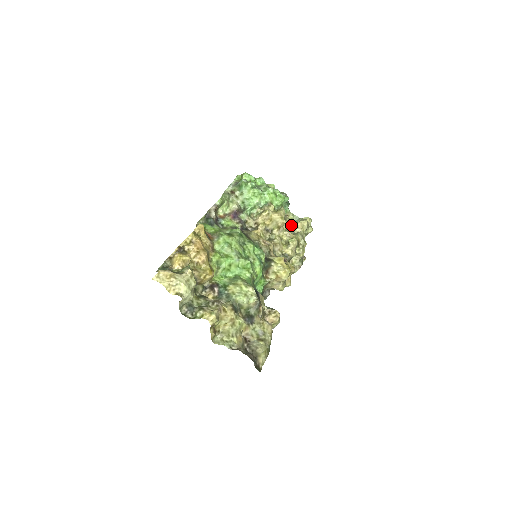
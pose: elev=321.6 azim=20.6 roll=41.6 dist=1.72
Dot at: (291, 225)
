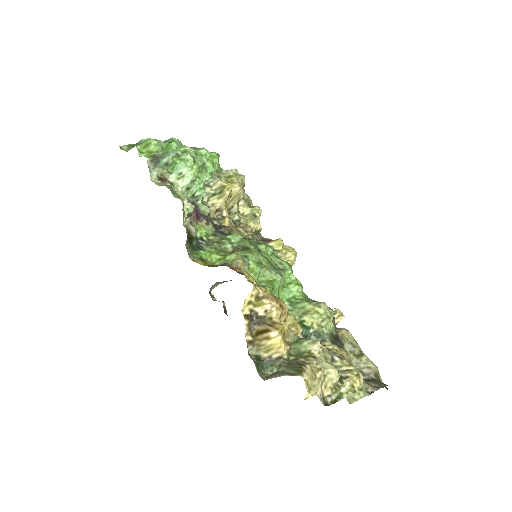
Dot at: occluded
